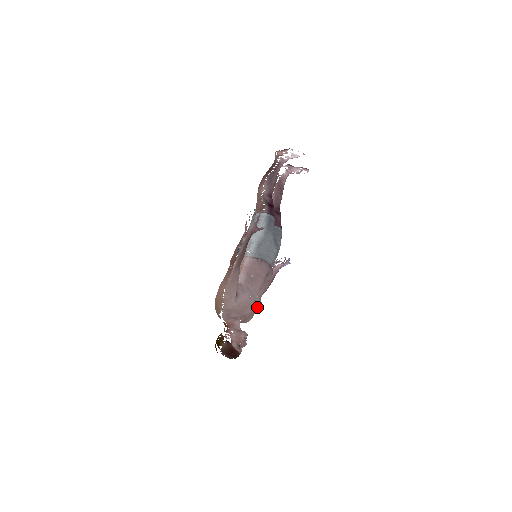
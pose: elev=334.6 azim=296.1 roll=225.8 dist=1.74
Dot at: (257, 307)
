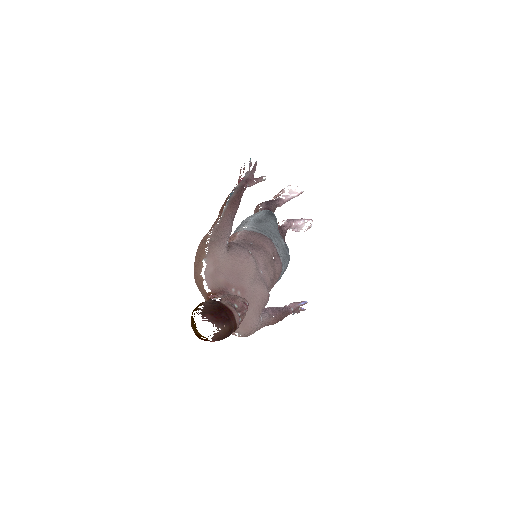
Dot at: (262, 288)
